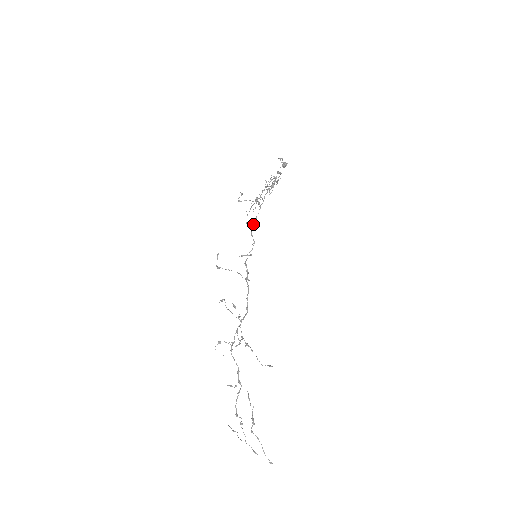
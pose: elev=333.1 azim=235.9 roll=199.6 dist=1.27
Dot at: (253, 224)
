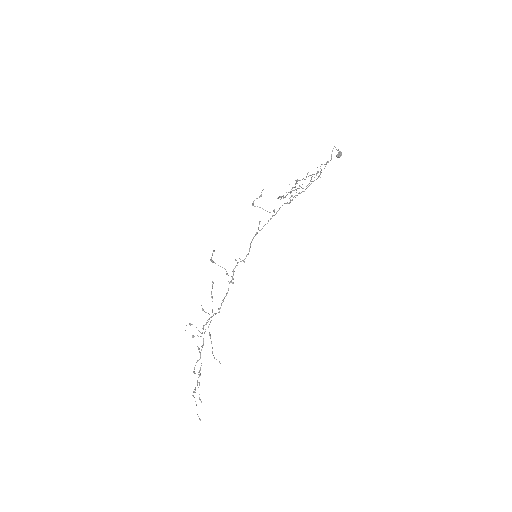
Dot at: (257, 233)
